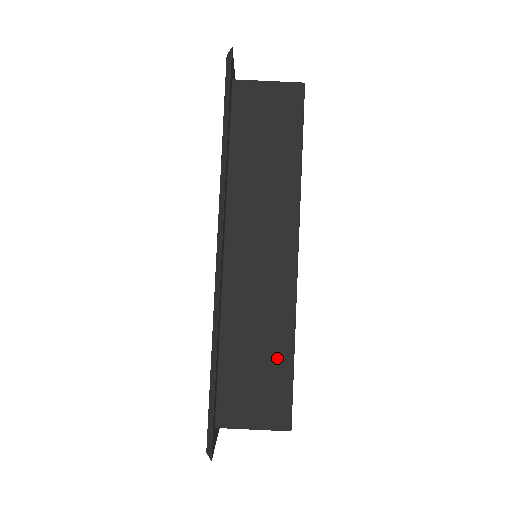
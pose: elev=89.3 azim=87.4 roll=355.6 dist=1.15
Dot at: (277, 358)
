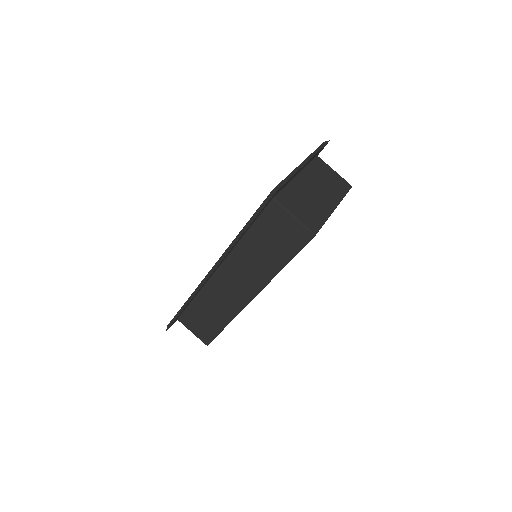
Dot at: (216, 323)
